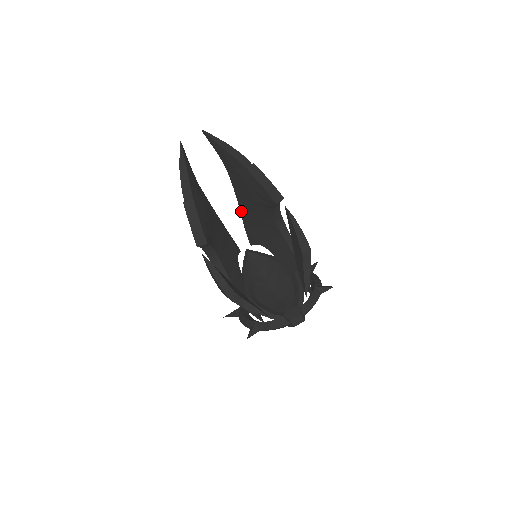
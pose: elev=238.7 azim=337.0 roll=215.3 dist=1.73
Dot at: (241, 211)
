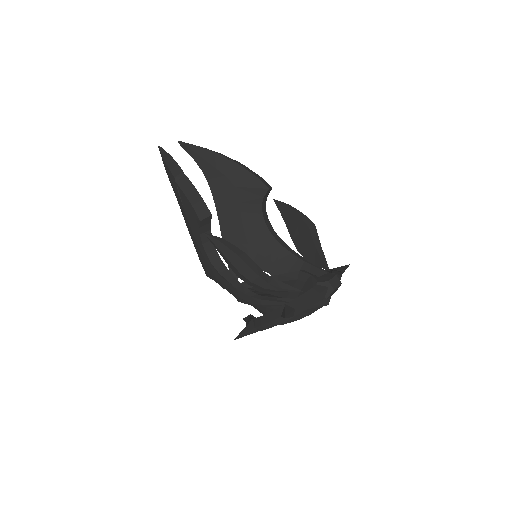
Dot at: (222, 232)
